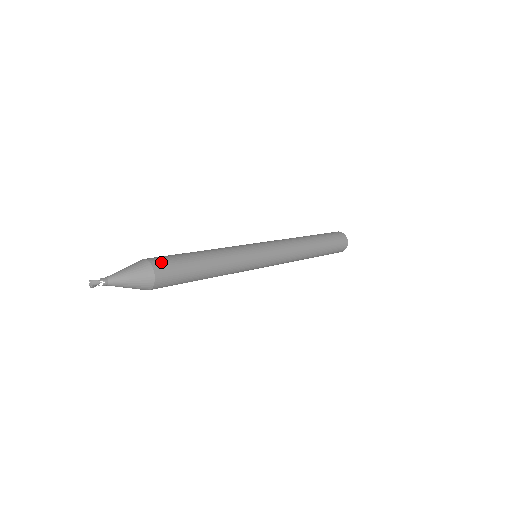
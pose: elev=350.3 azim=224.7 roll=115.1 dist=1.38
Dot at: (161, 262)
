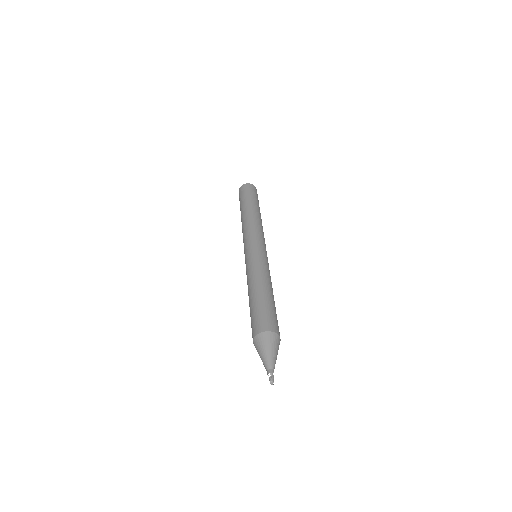
Dot at: (271, 324)
